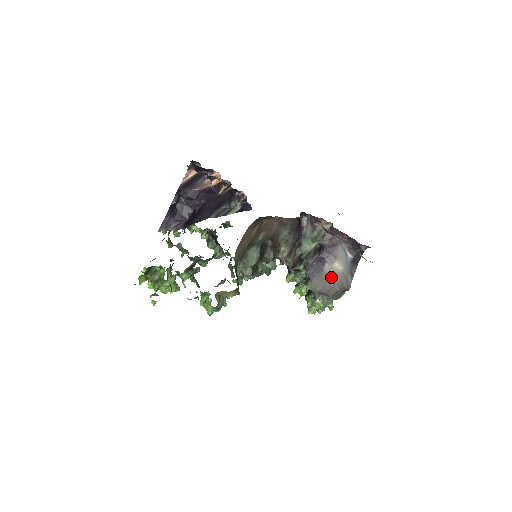
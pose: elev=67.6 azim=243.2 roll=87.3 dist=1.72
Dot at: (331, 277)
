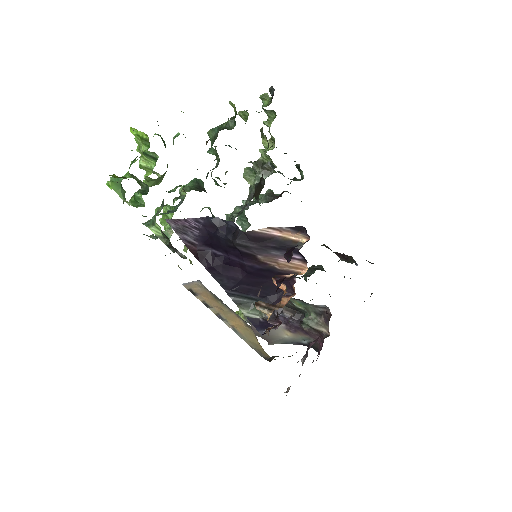
Dot at: (272, 331)
